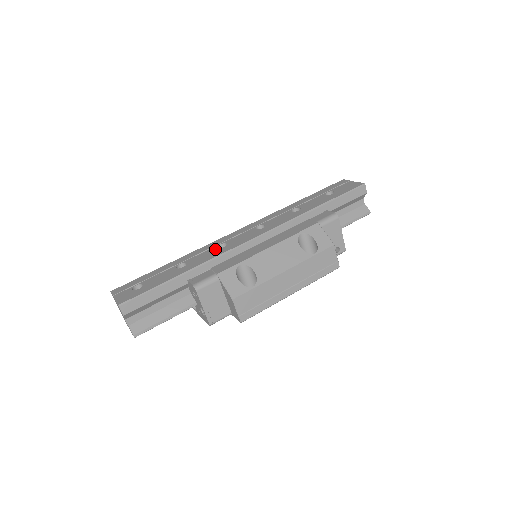
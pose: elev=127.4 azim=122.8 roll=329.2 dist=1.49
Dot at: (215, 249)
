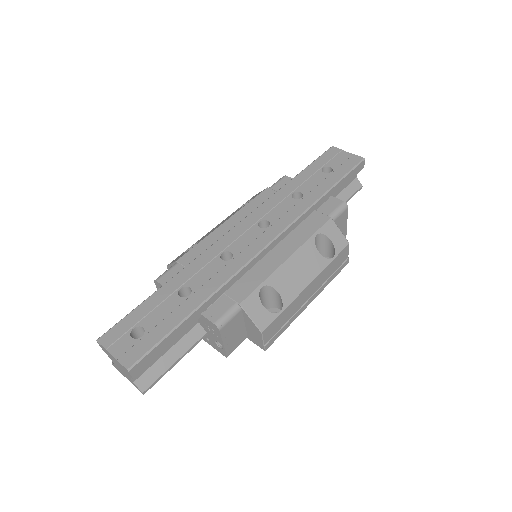
Dot at: (220, 262)
